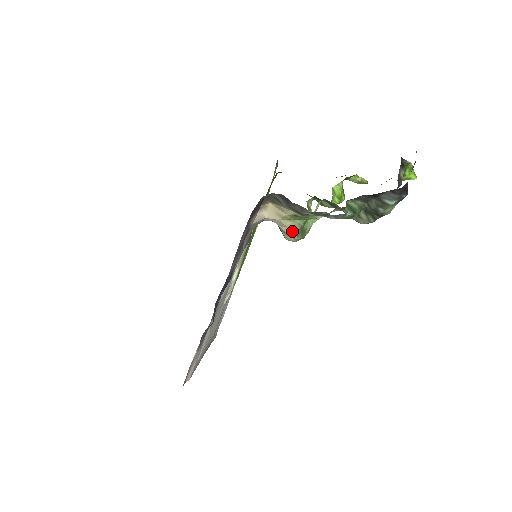
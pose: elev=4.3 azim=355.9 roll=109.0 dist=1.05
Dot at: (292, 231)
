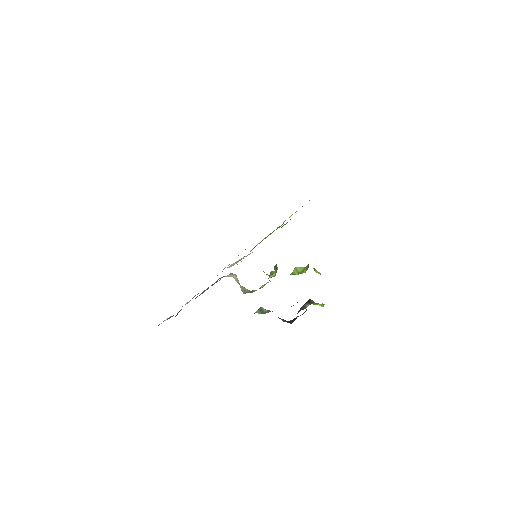
Dot at: (243, 290)
